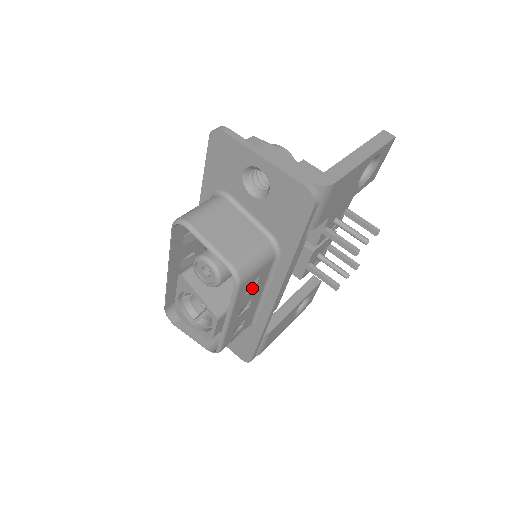
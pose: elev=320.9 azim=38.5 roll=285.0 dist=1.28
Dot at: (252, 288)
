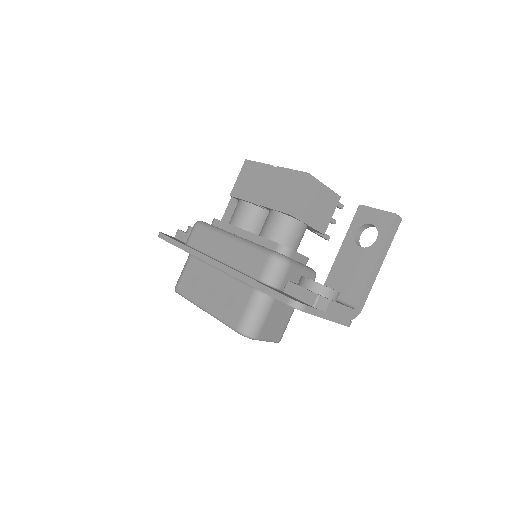
Dot at: occluded
